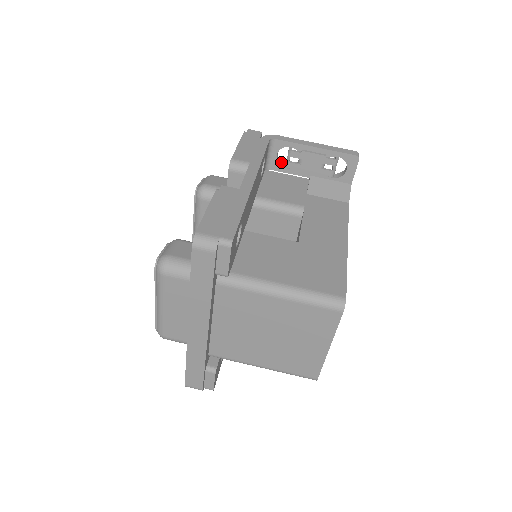
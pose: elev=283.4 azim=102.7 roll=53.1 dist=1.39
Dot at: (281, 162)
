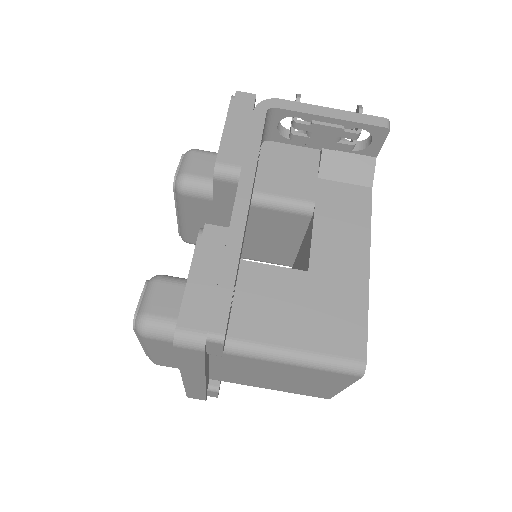
Dot at: (283, 129)
